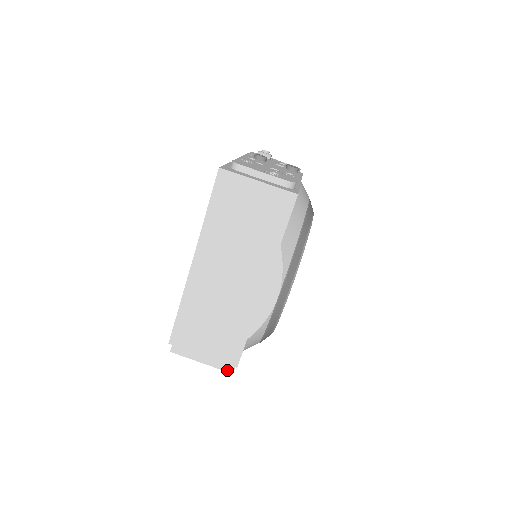
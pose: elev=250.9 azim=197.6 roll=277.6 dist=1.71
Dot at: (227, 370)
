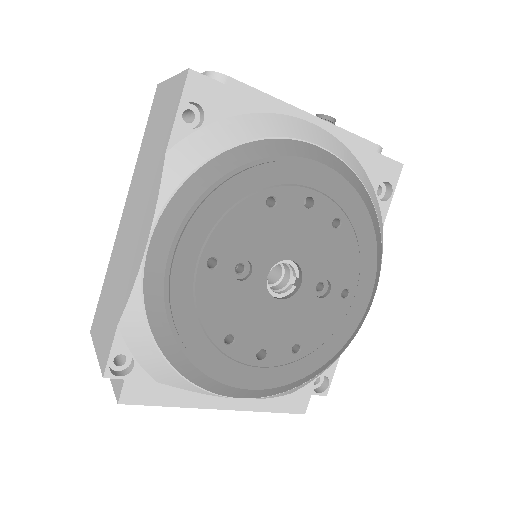
Dot at: (117, 395)
